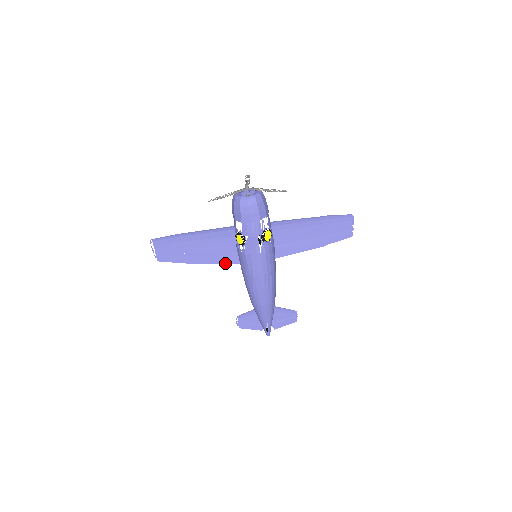
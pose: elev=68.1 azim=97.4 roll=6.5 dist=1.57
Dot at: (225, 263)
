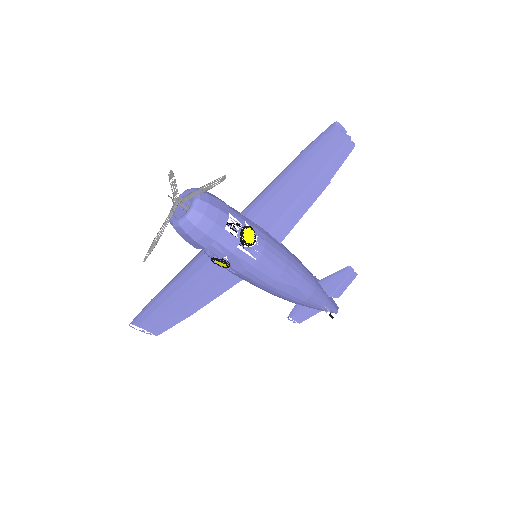
Dot at: (228, 289)
